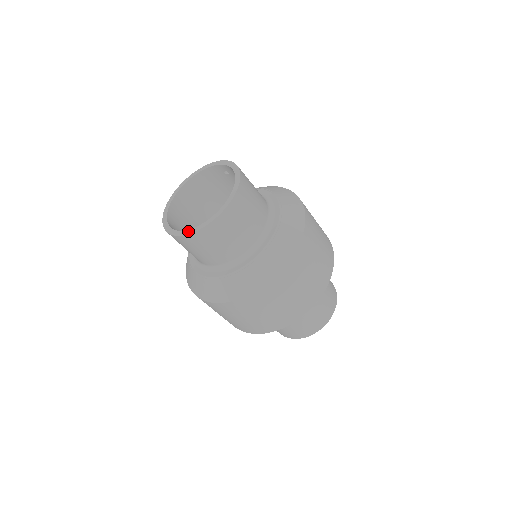
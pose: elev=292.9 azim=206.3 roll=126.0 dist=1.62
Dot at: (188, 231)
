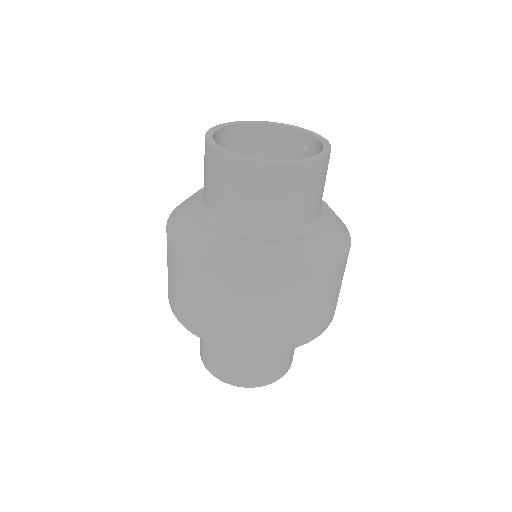
Dot at: (236, 154)
